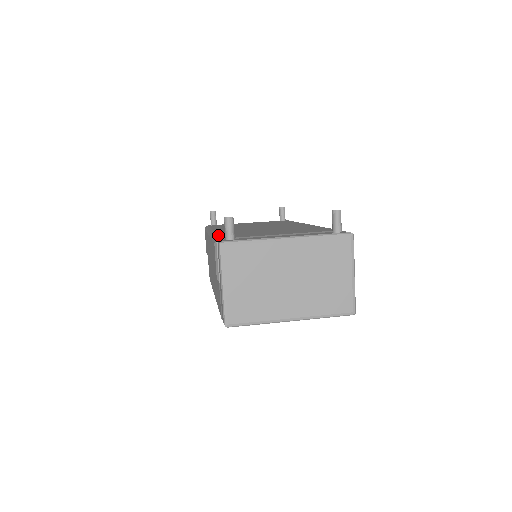
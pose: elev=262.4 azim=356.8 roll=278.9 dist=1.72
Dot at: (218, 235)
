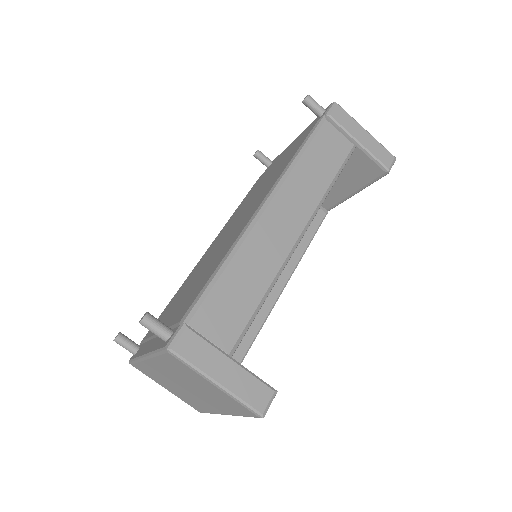
Dot at: occluded
